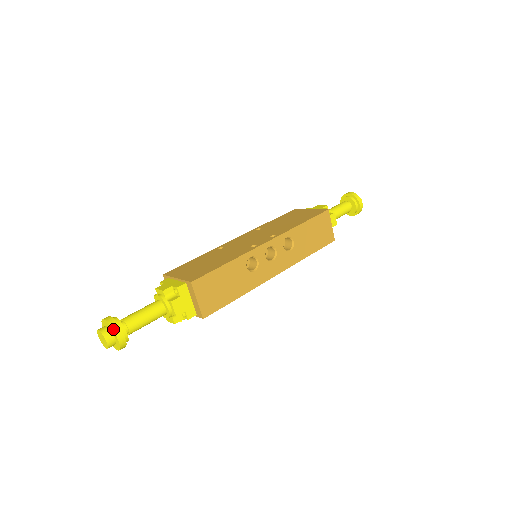
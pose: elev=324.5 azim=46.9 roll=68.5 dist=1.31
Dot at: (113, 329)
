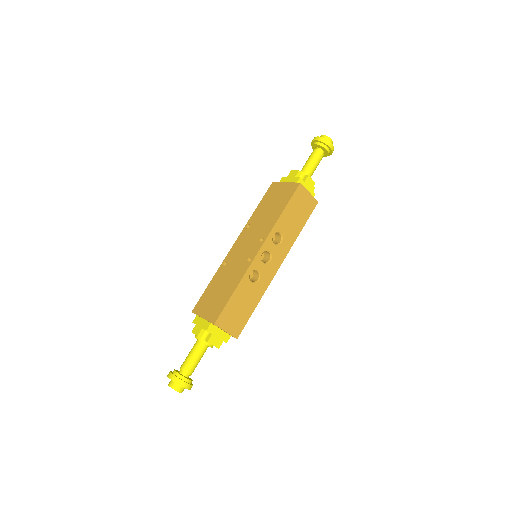
Dot at: (178, 384)
